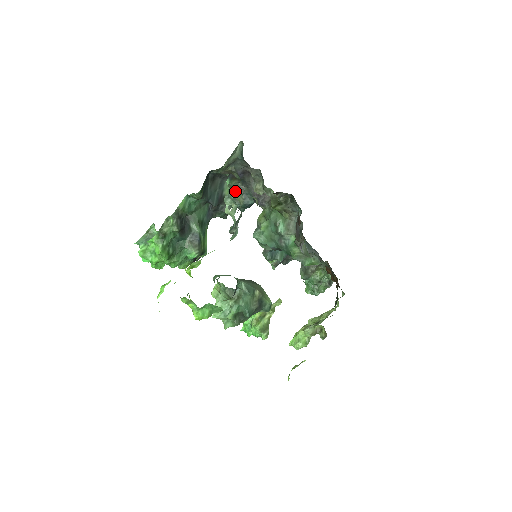
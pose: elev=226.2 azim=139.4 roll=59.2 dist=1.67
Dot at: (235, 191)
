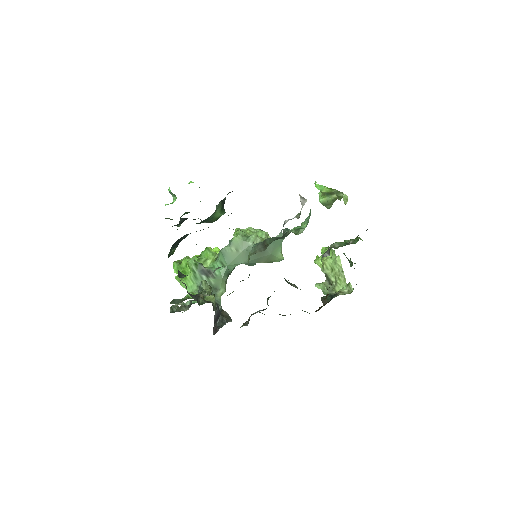
Dot at: occluded
